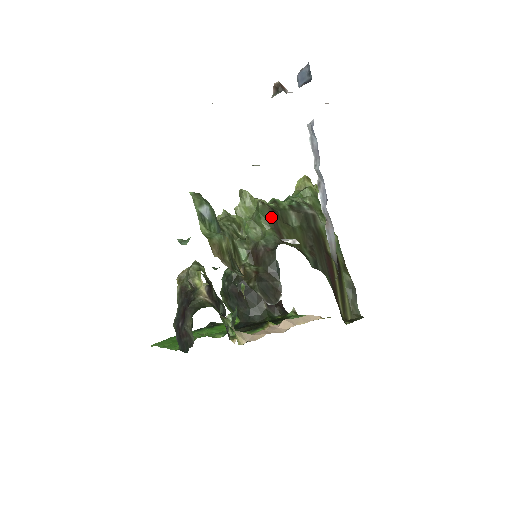
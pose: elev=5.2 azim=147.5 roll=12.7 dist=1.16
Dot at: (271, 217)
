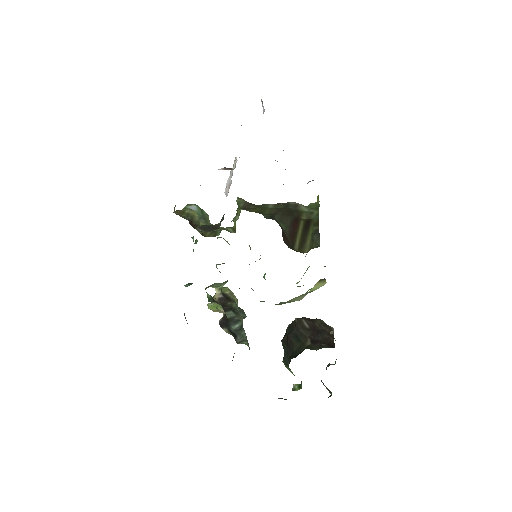
Dot at: (245, 204)
